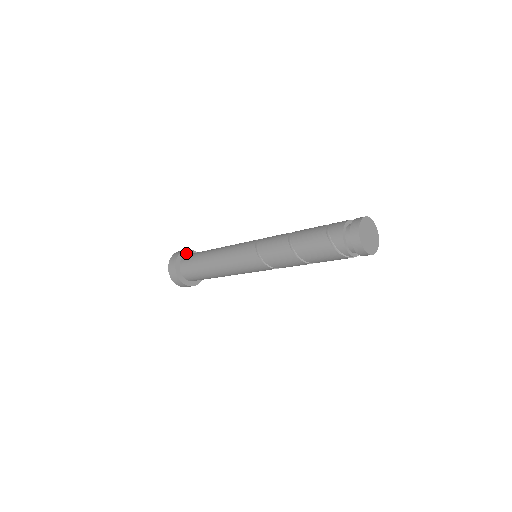
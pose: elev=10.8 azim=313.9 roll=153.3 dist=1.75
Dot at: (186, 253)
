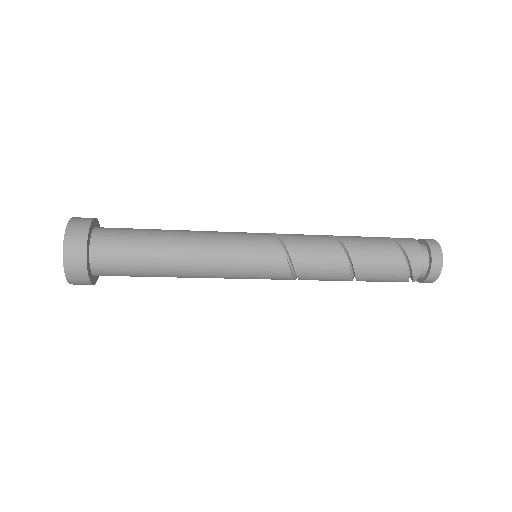
Dot at: (95, 224)
